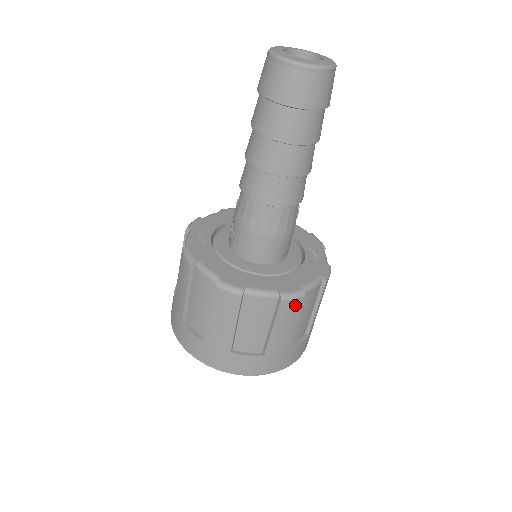
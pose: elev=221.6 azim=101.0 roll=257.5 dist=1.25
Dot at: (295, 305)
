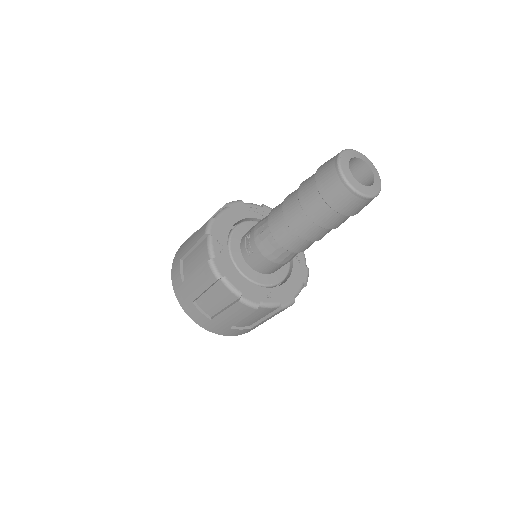
Dot at: occluded
